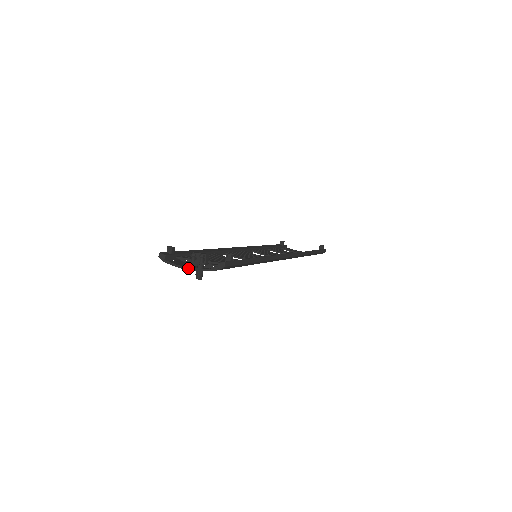
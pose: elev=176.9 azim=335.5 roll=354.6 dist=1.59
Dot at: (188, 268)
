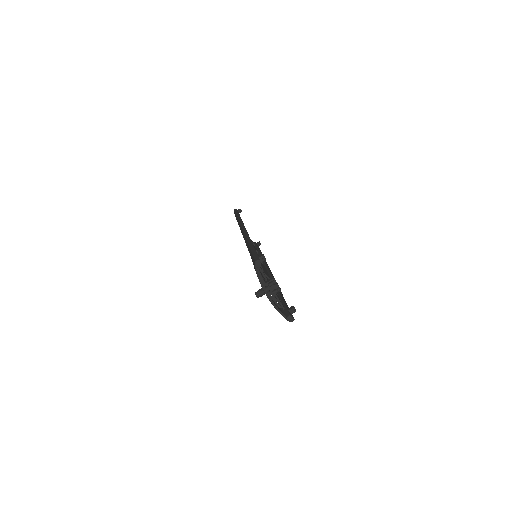
Dot at: (267, 293)
